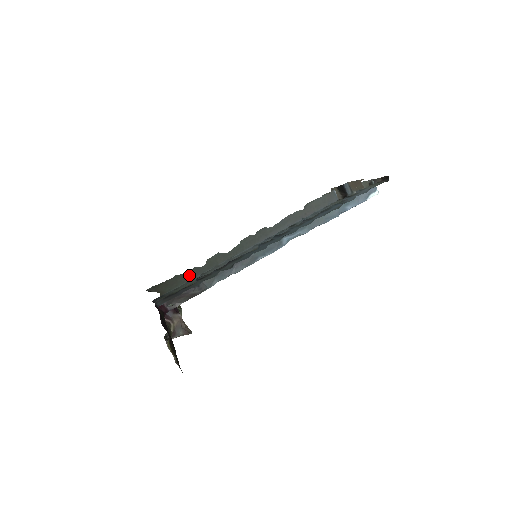
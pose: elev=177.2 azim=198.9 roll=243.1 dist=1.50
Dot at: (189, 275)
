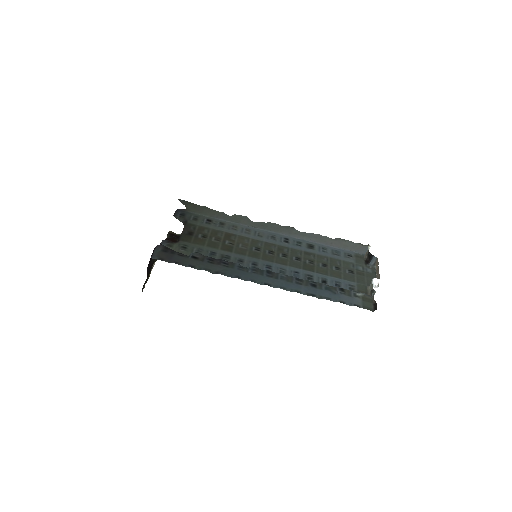
Dot at: (214, 213)
